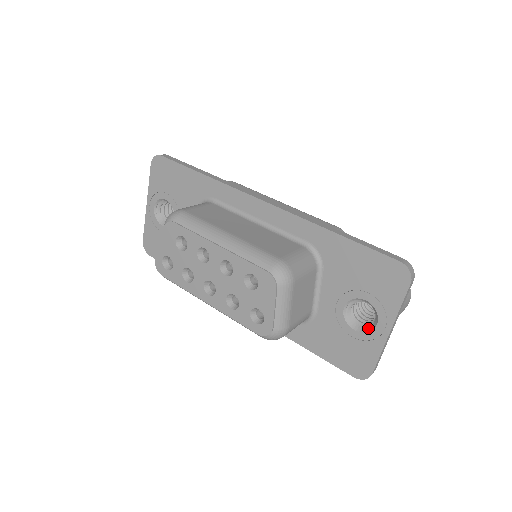
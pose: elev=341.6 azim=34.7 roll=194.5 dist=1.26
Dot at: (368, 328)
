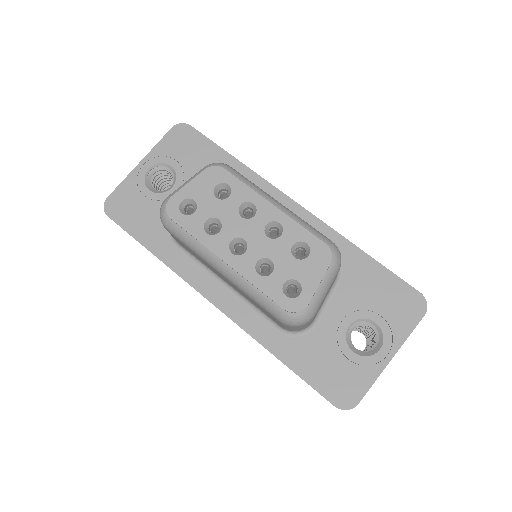
Dot at: (367, 353)
